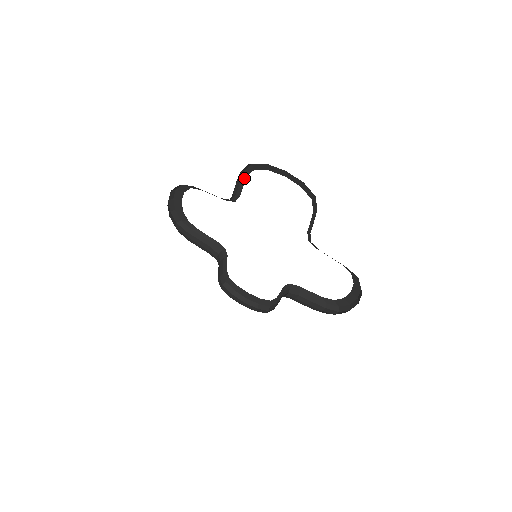
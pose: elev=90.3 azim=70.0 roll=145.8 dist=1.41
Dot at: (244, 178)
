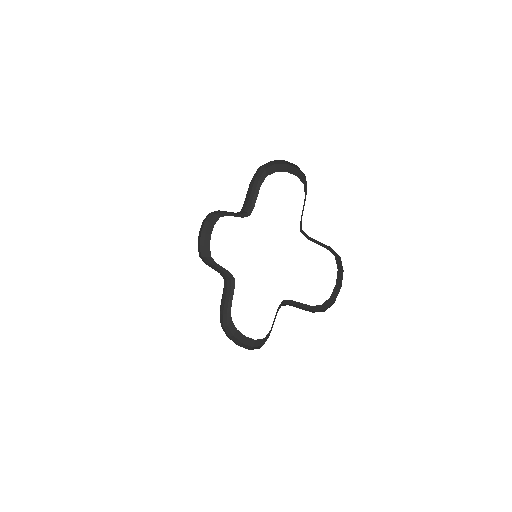
Dot at: (259, 187)
